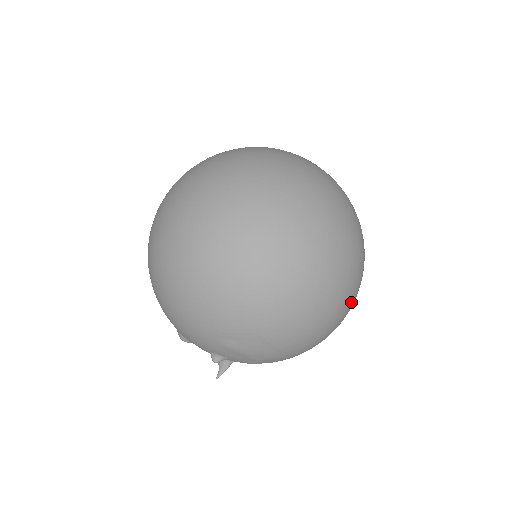
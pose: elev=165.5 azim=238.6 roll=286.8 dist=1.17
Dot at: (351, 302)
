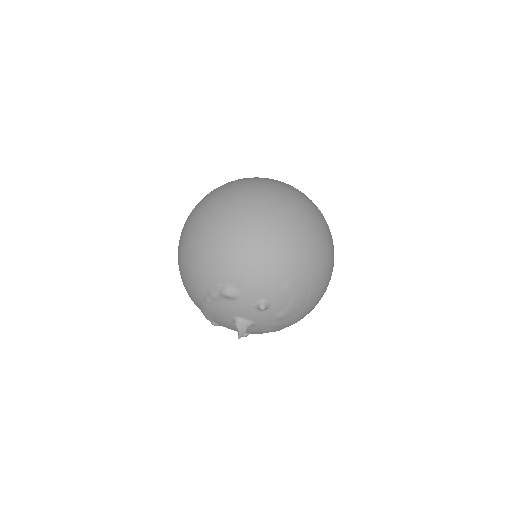
Dot at: occluded
